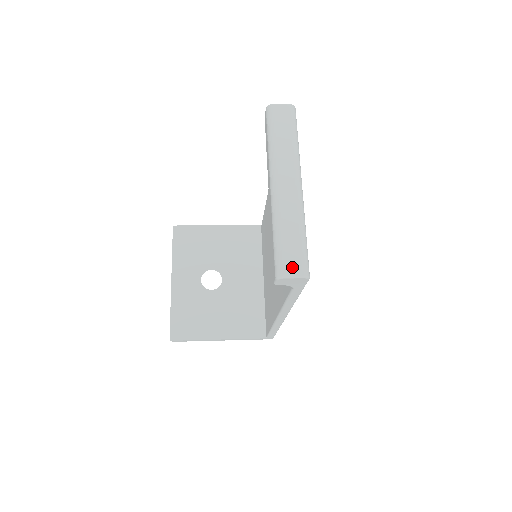
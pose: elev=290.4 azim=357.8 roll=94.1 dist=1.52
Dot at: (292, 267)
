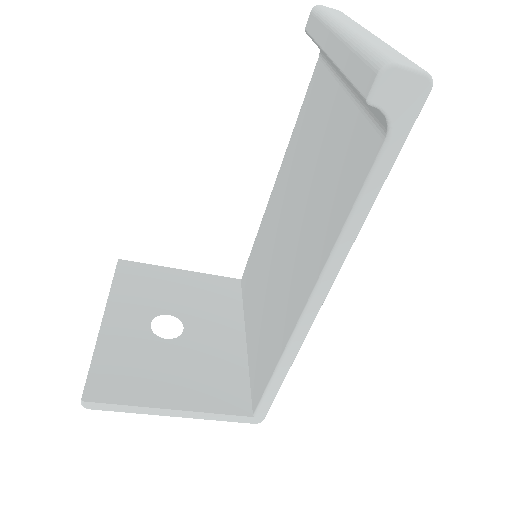
Dot at: (404, 62)
